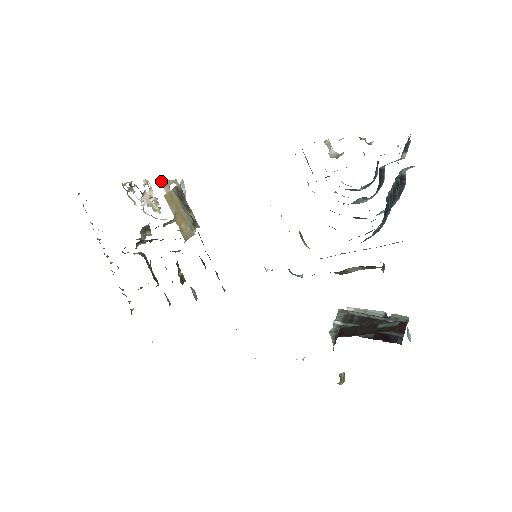
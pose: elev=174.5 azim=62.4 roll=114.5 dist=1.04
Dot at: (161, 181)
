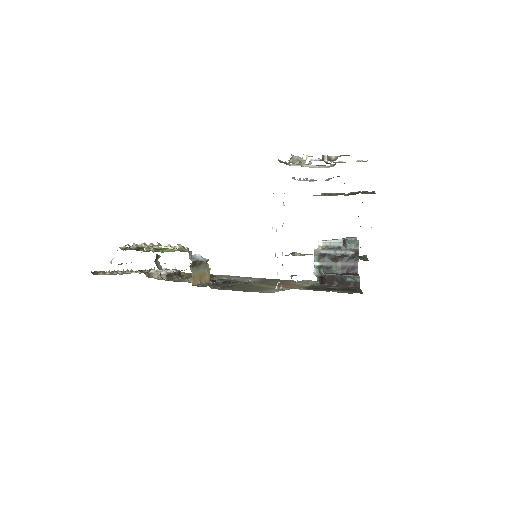
Dot at: occluded
